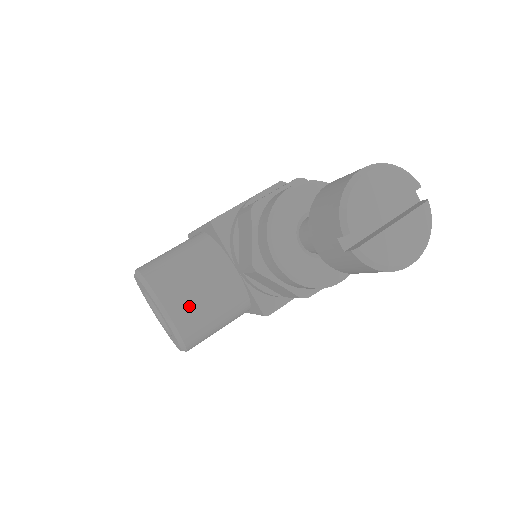
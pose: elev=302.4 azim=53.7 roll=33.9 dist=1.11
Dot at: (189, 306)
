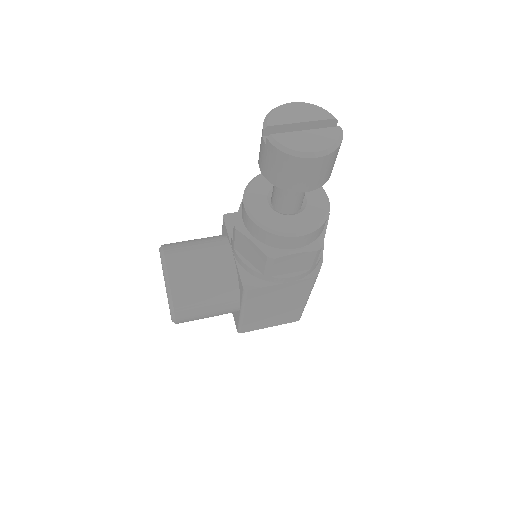
Dot at: (184, 264)
